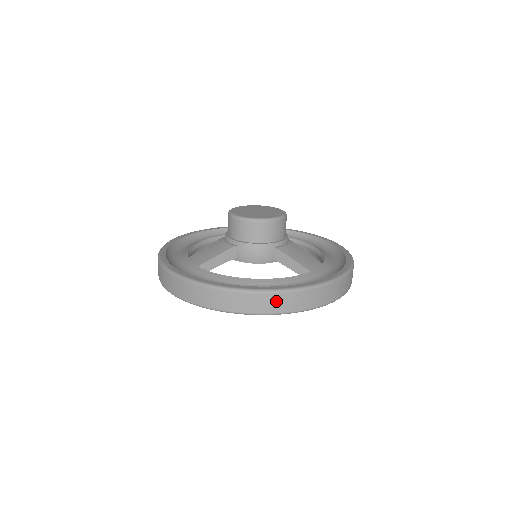
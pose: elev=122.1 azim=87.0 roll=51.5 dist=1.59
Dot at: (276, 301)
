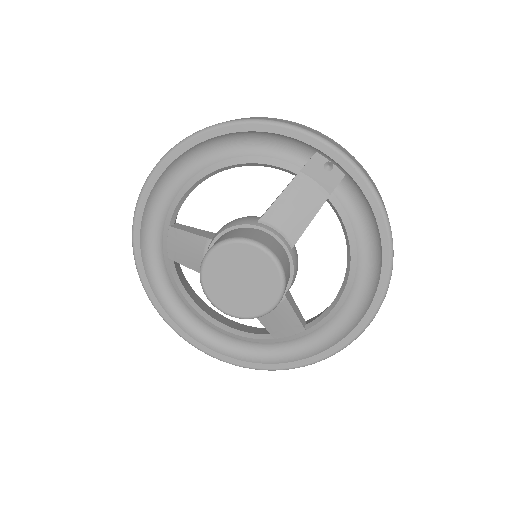
Dot at: occluded
